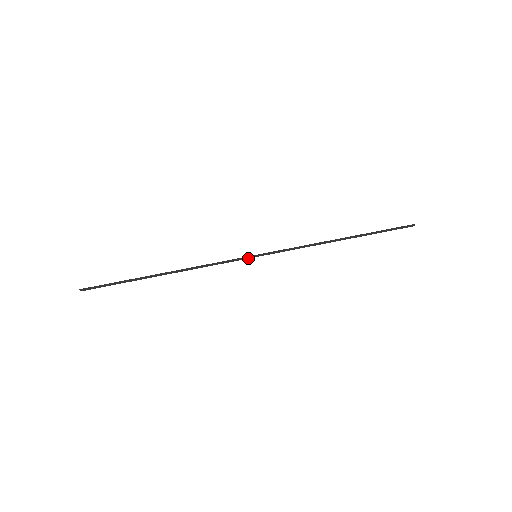
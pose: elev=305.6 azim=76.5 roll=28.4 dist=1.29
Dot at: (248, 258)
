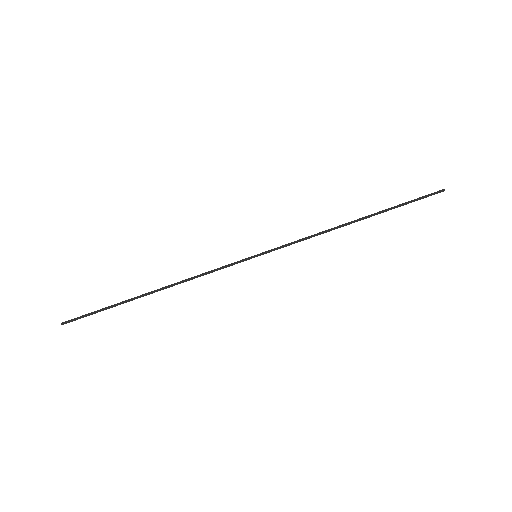
Dot at: occluded
